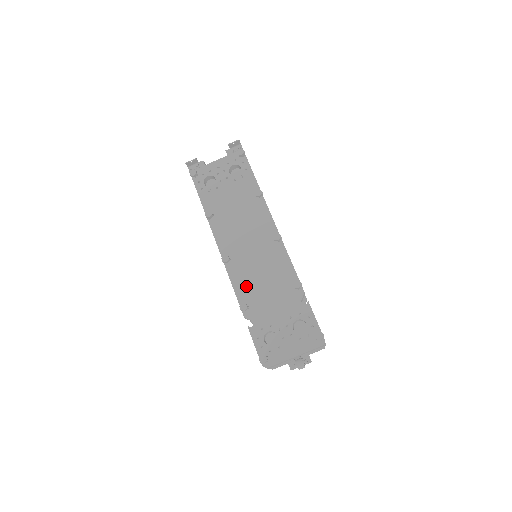
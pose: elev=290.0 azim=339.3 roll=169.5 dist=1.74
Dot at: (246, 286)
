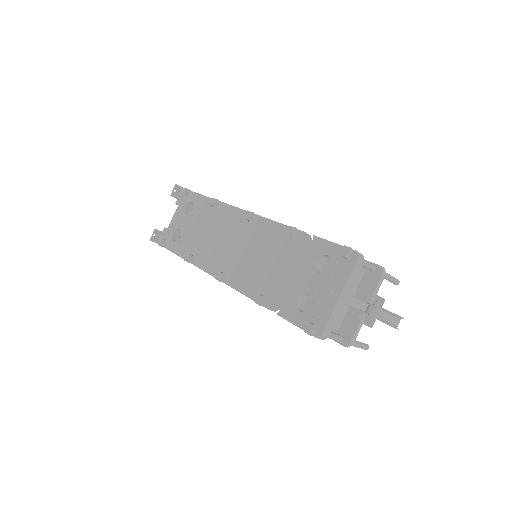
Dot at: (252, 281)
